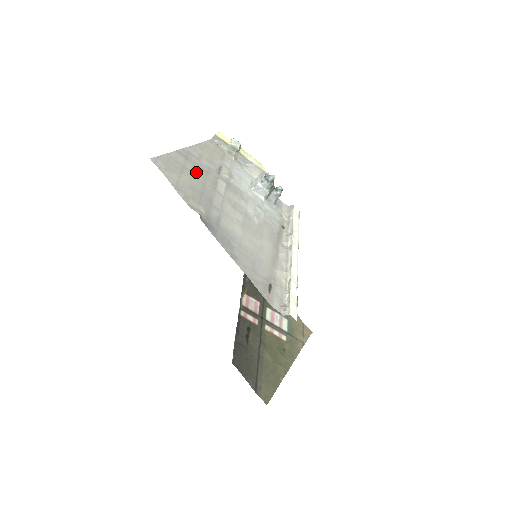
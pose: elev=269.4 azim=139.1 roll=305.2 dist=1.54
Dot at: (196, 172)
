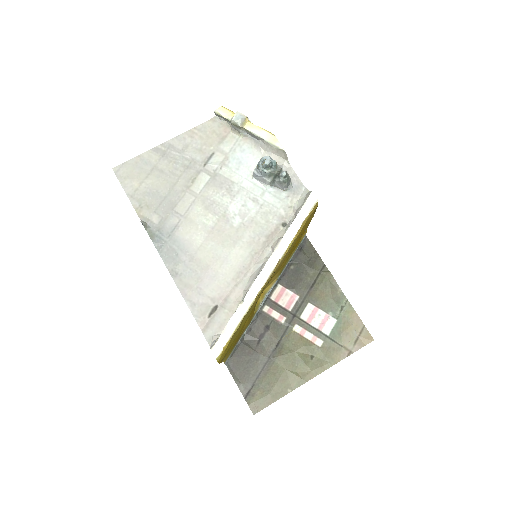
Dot at: (169, 171)
